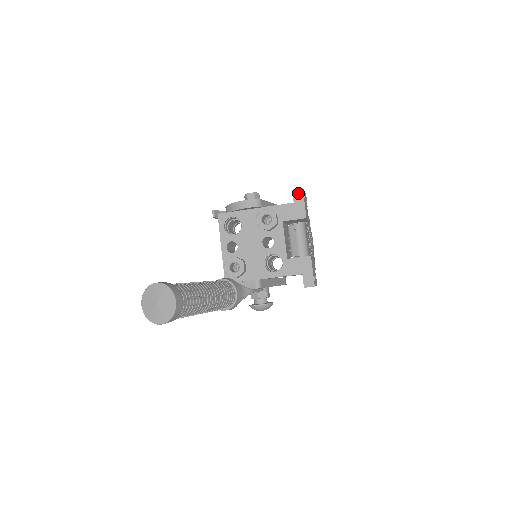
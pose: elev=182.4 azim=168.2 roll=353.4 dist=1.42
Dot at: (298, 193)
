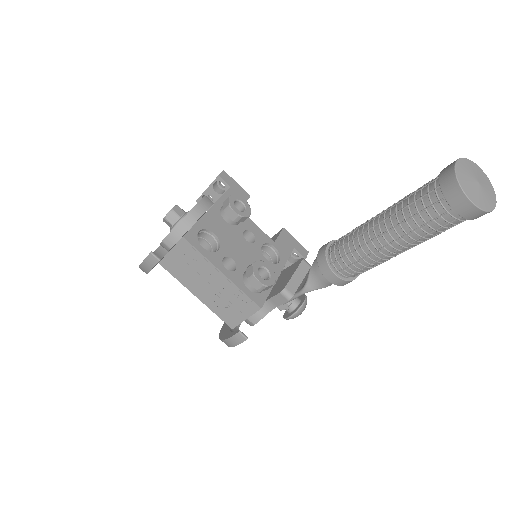
Dot at: (225, 176)
